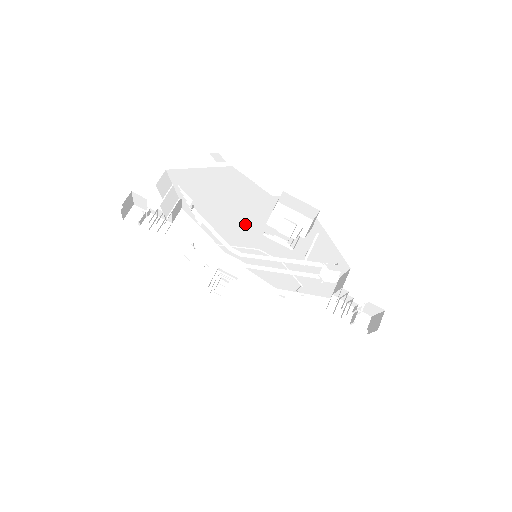
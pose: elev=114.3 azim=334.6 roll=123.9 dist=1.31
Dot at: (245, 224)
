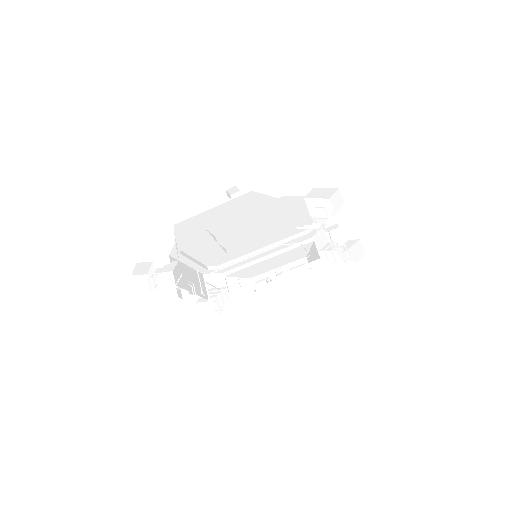
Dot at: (232, 237)
